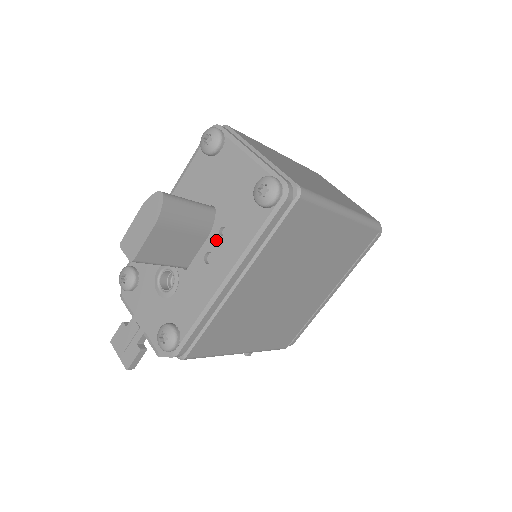
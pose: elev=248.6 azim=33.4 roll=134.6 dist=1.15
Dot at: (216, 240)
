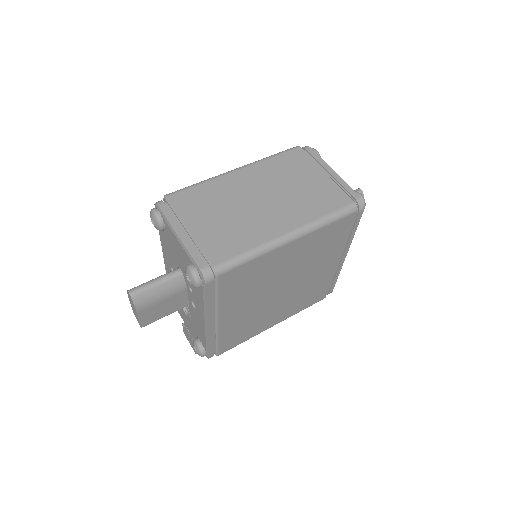
Dot at: (191, 295)
